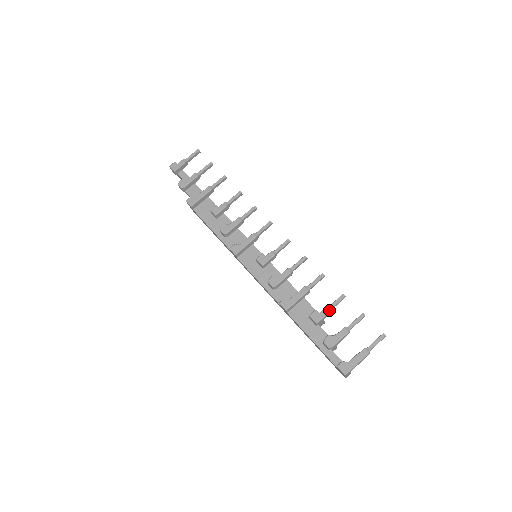
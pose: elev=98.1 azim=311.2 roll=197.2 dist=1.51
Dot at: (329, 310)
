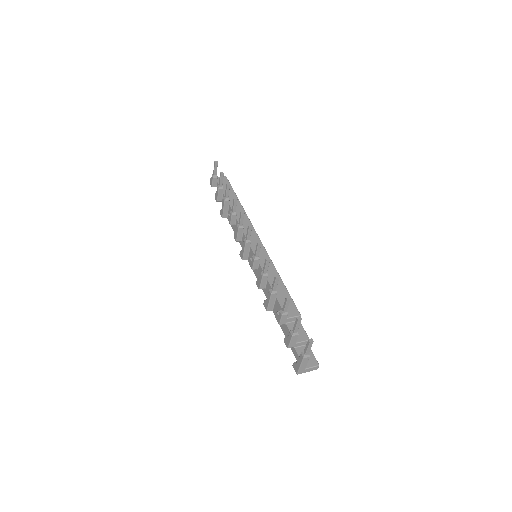
Dot at: (282, 313)
